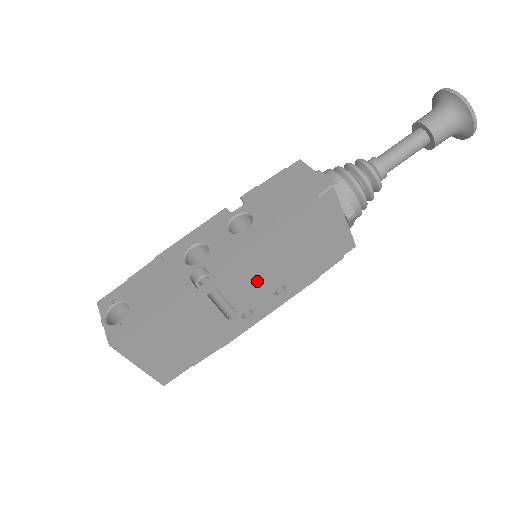
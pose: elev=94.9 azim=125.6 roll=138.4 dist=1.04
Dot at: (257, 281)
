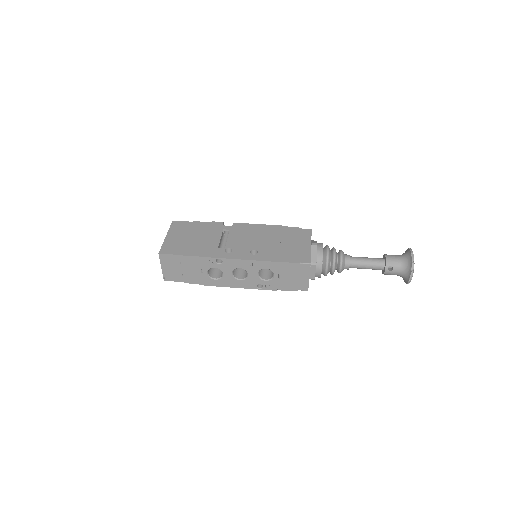
Dot at: (247, 240)
